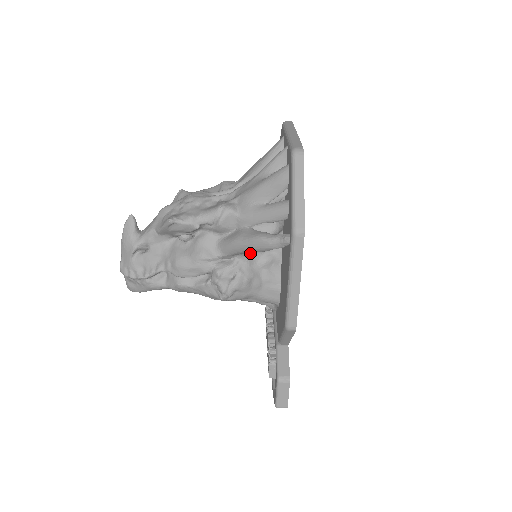
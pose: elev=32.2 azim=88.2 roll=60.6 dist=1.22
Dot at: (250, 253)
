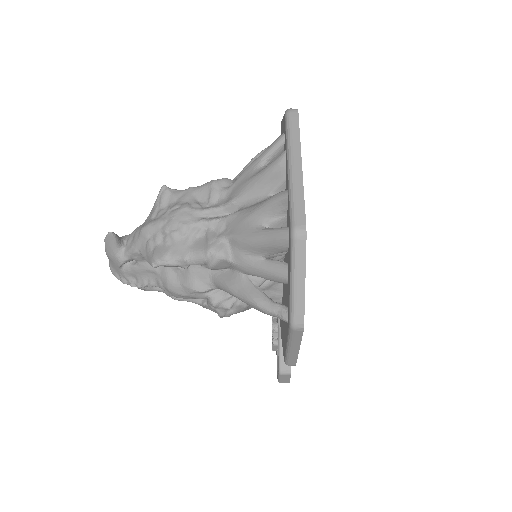
Dot at: occluded
